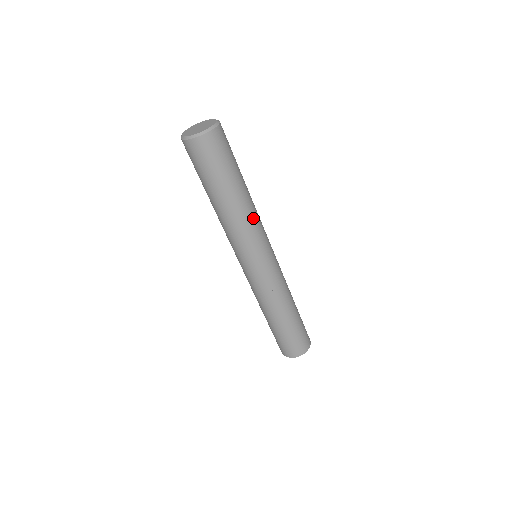
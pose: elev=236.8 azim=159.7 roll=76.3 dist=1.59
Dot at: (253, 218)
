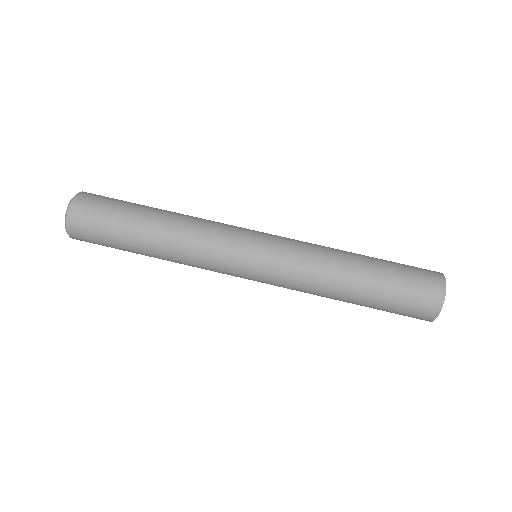
Dot at: (196, 221)
